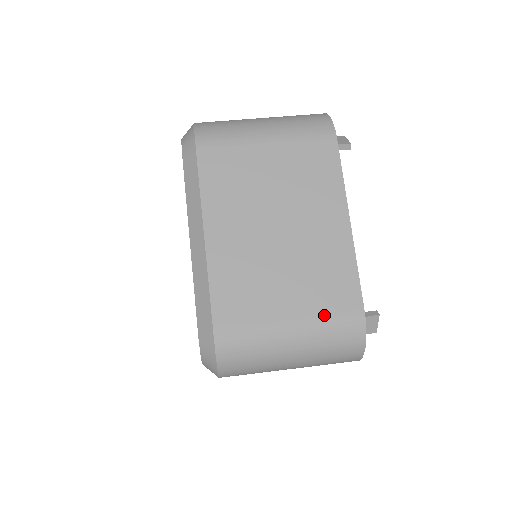
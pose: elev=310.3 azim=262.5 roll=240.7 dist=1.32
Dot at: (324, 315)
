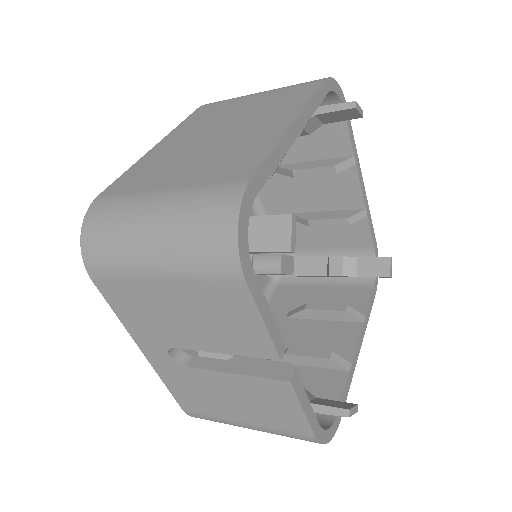
Dot at: (203, 184)
